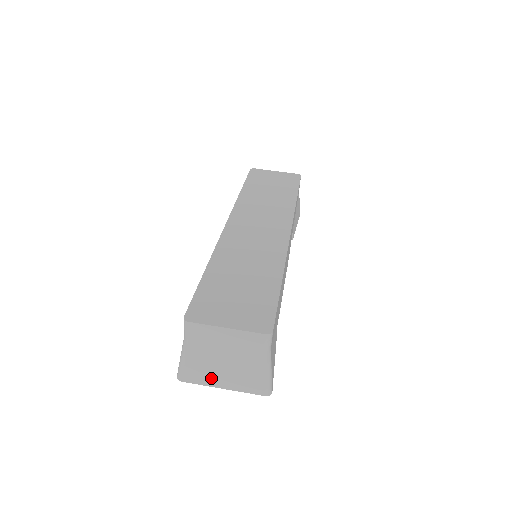
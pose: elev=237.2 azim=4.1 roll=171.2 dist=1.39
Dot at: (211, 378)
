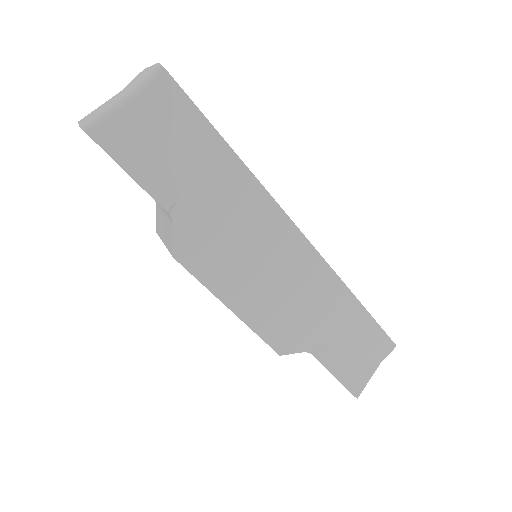
Dot at: occluded
